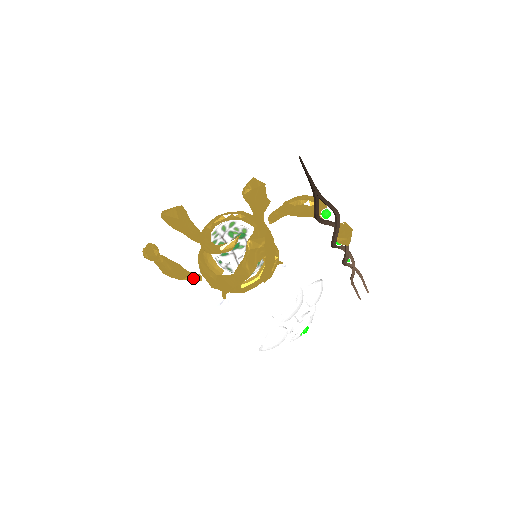
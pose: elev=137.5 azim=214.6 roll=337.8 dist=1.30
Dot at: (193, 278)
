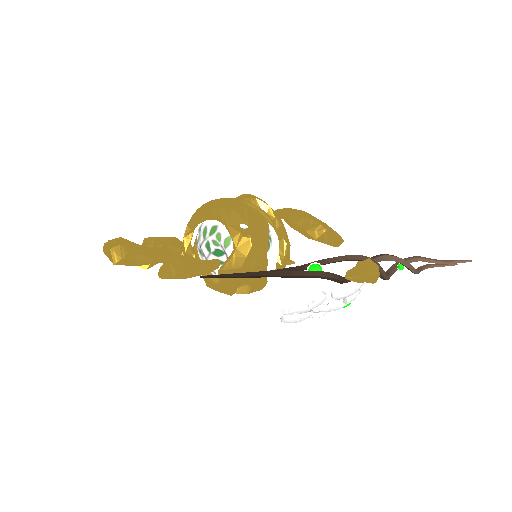
Dot at: occluded
